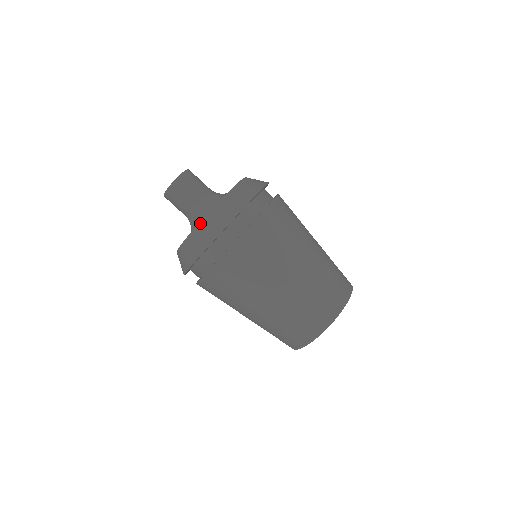
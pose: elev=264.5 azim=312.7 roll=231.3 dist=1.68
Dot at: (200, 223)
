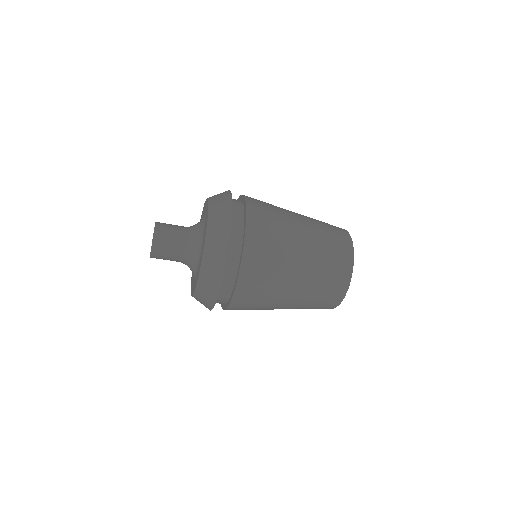
Dot at: (194, 294)
